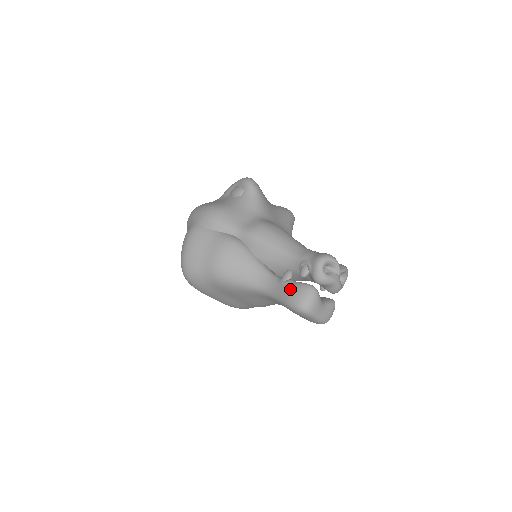
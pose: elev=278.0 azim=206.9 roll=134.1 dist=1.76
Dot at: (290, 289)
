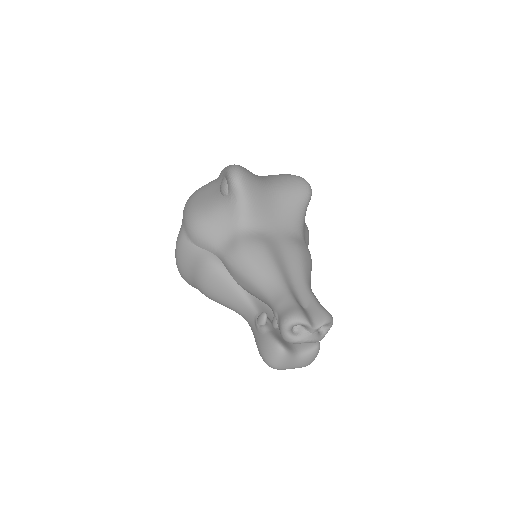
Dot at: (260, 340)
